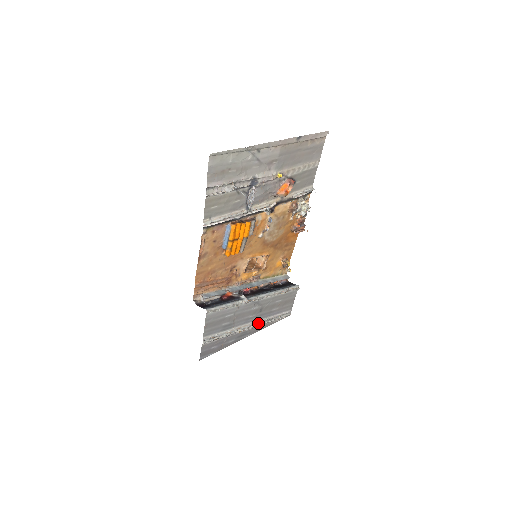
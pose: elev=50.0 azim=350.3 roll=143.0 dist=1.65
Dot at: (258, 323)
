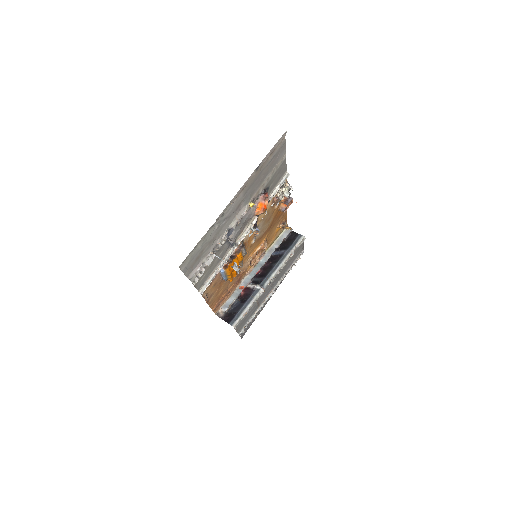
Dot at: (278, 283)
